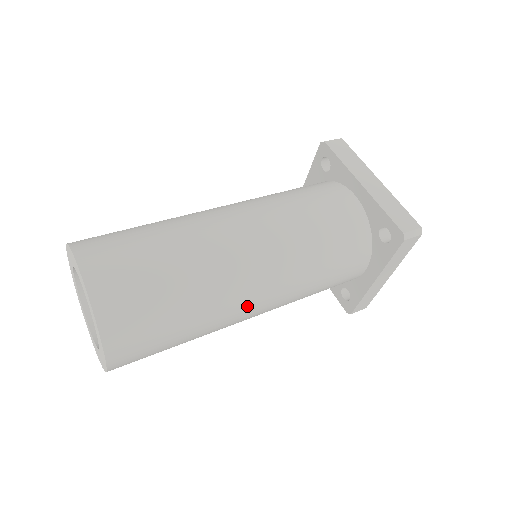
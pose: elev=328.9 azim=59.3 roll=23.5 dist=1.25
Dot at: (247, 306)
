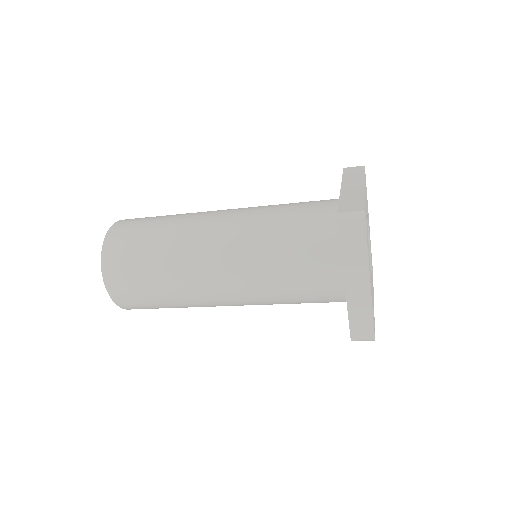
Dot at: (205, 272)
